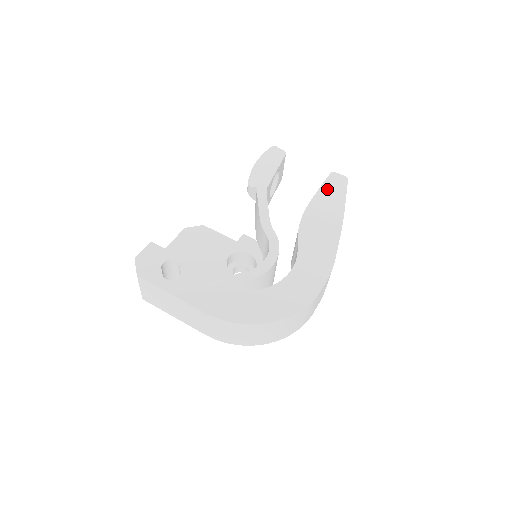
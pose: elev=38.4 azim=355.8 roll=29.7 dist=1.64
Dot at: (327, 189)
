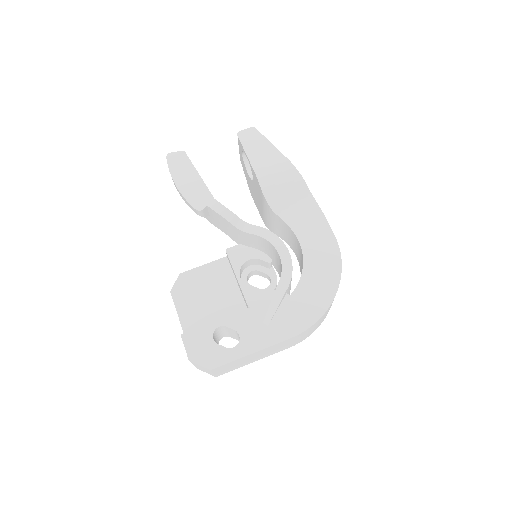
Dot at: (253, 152)
